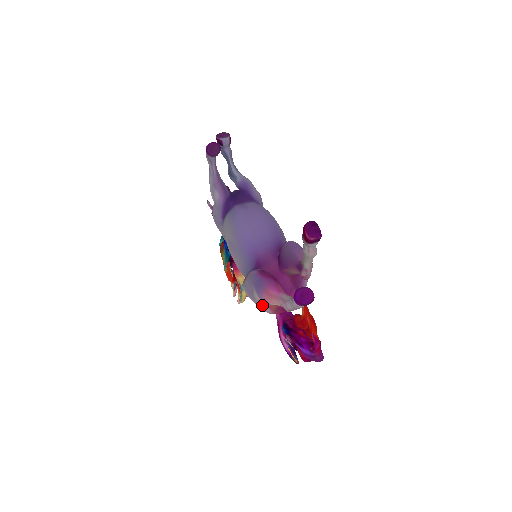
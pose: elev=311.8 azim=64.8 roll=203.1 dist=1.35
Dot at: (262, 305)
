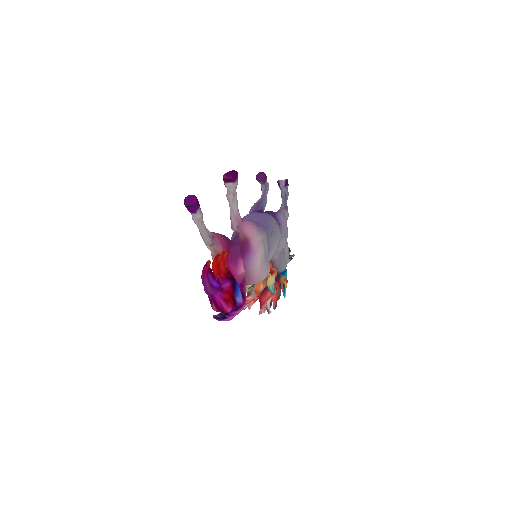
Dot at: (212, 259)
